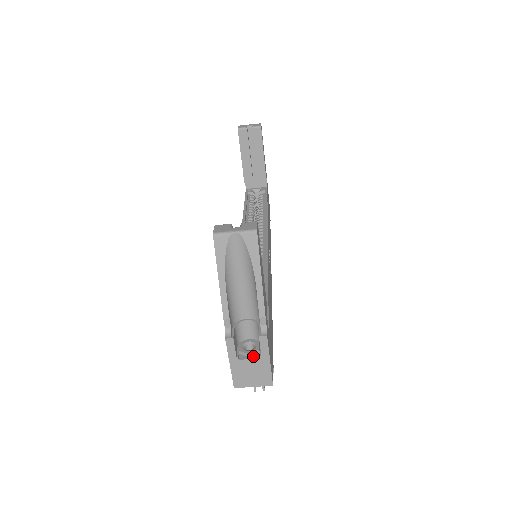
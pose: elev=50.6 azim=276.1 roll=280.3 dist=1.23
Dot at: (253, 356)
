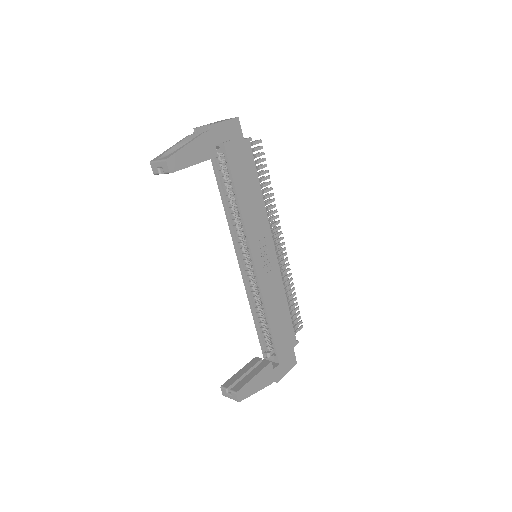
Dot at: occluded
